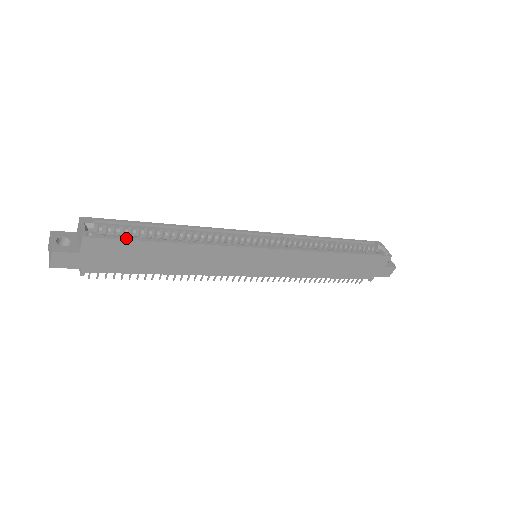
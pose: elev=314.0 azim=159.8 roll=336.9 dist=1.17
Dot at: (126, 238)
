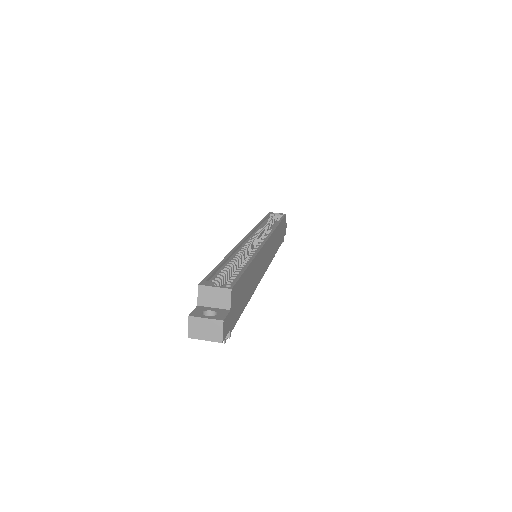
Dot at: (239, 275)
